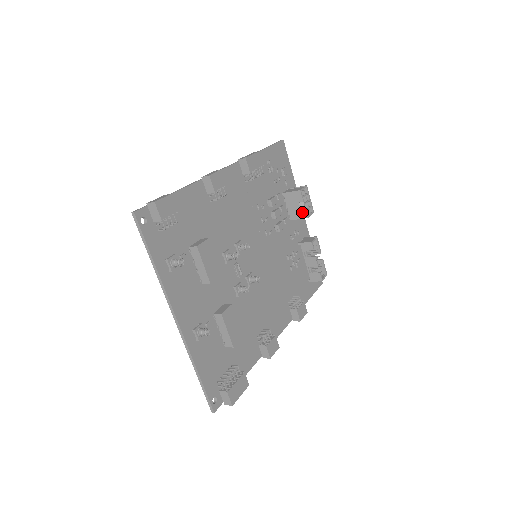
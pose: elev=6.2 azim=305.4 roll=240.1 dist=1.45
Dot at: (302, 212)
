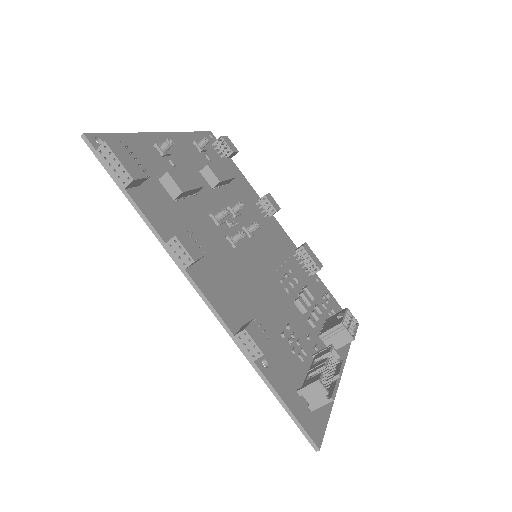
Dot at: (338, 321)
